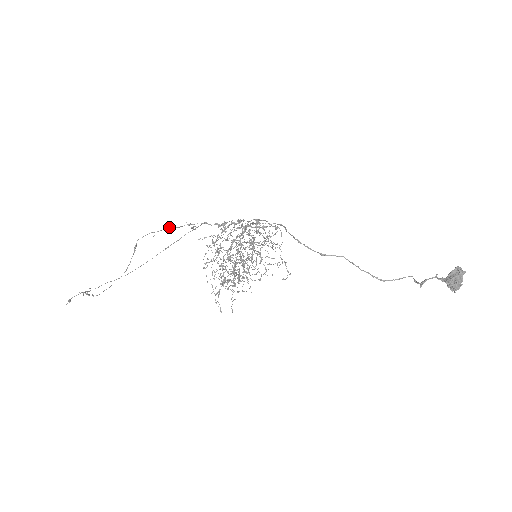
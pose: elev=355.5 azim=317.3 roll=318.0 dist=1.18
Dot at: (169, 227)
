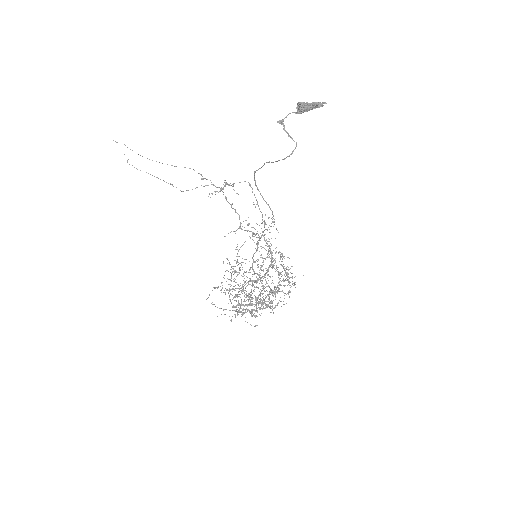
Dot at: (196, 187)
